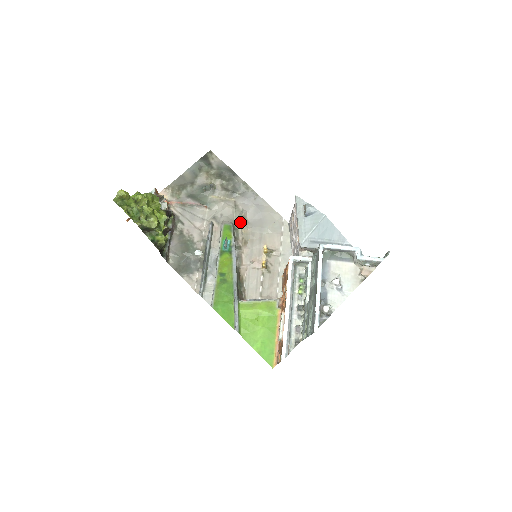
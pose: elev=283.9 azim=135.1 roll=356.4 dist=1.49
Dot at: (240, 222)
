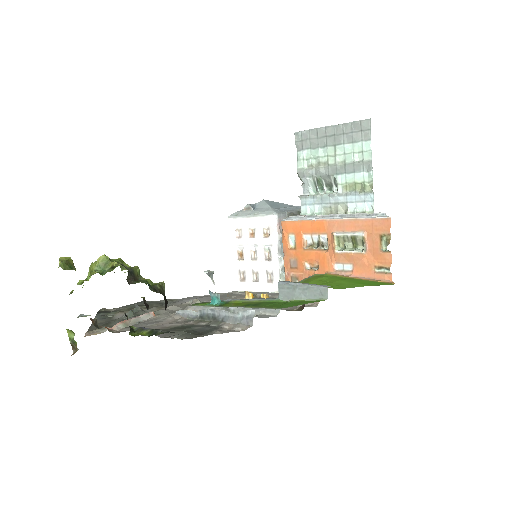
Dot at: occluded
